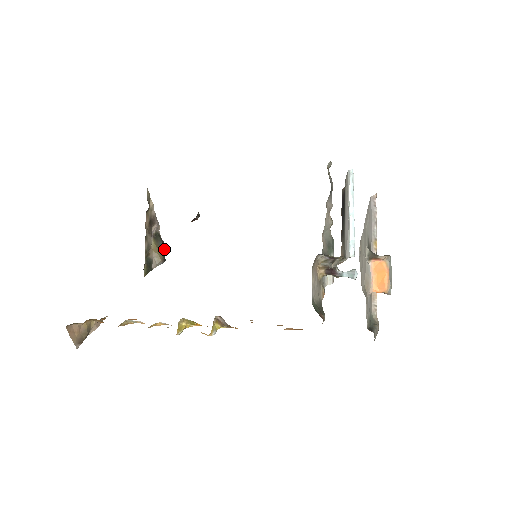
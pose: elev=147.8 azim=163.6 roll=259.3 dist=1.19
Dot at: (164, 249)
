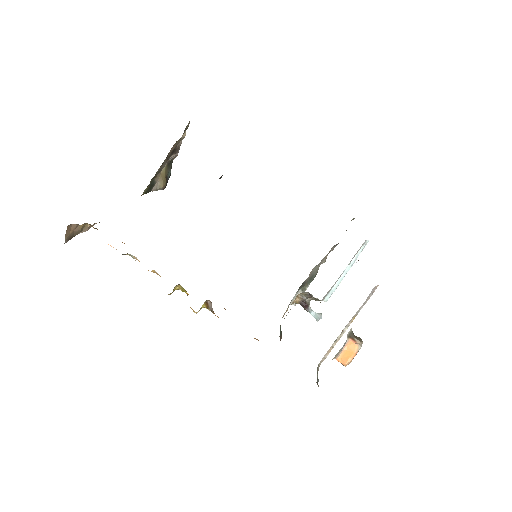
Dot at: (169, 177)
